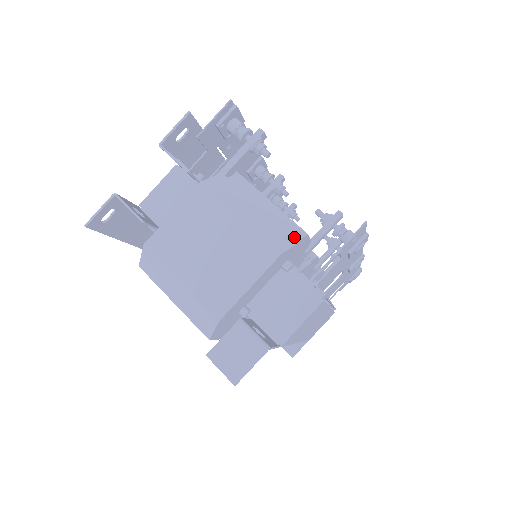
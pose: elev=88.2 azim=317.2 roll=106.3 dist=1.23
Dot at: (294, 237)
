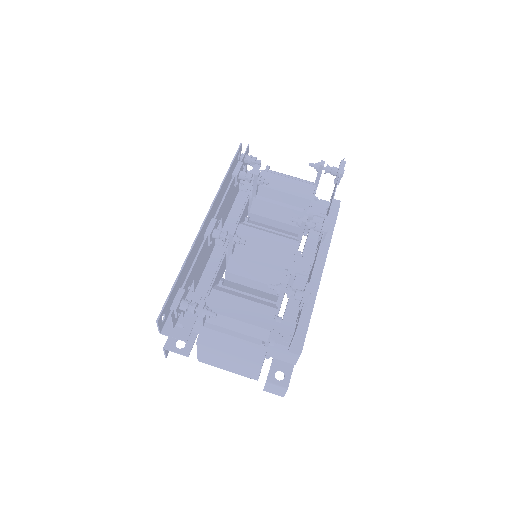
Dot at: (263, 348)
